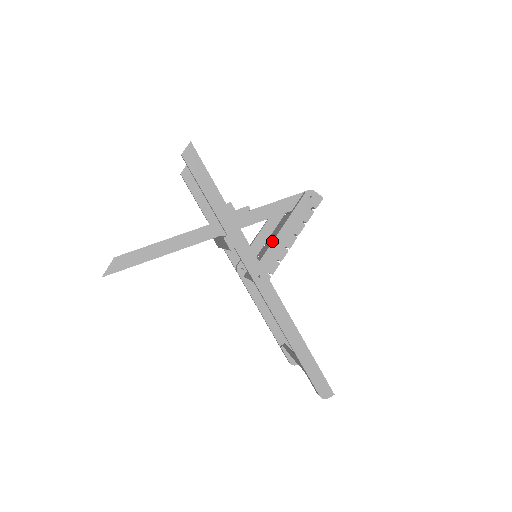
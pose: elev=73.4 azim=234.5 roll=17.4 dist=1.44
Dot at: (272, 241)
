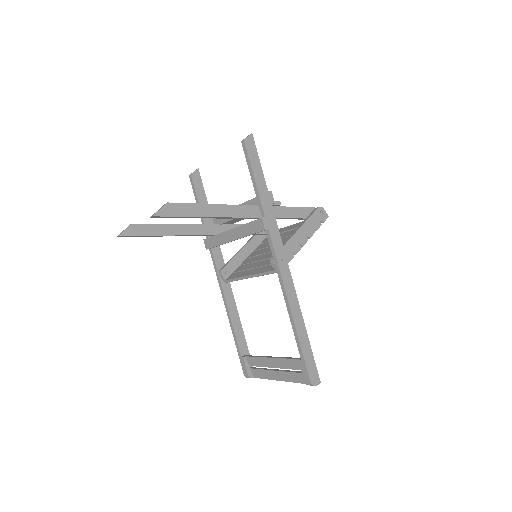
Dot at: (291, 236)
